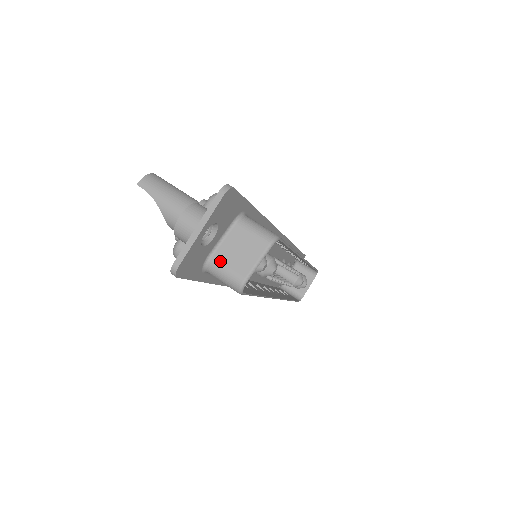
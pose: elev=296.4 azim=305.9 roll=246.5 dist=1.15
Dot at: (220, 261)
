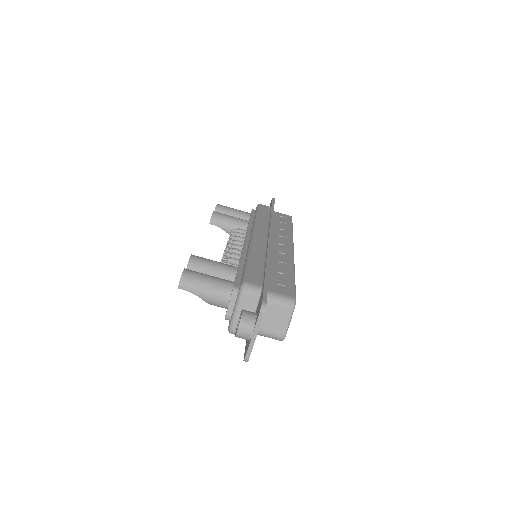
Dot at: (264, 330)
